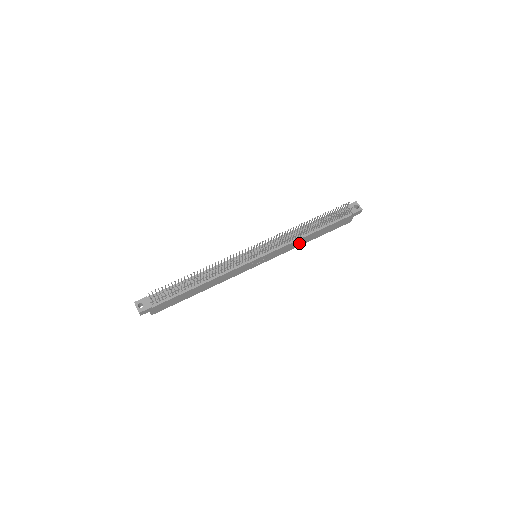
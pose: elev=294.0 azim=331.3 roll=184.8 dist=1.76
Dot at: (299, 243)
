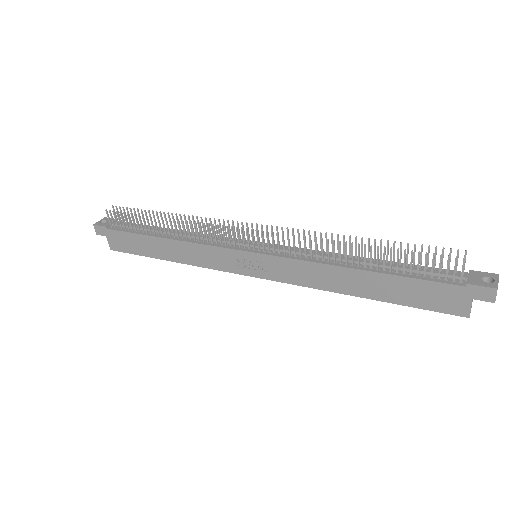
Dot at: (332, 281)
